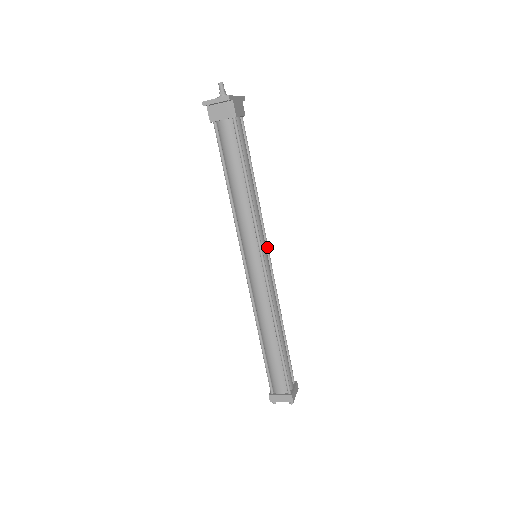
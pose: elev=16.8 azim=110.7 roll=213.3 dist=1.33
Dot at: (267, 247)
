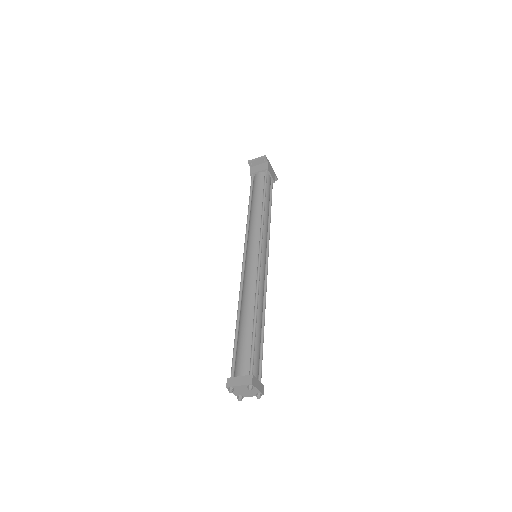
Dot at: (267, 255)
